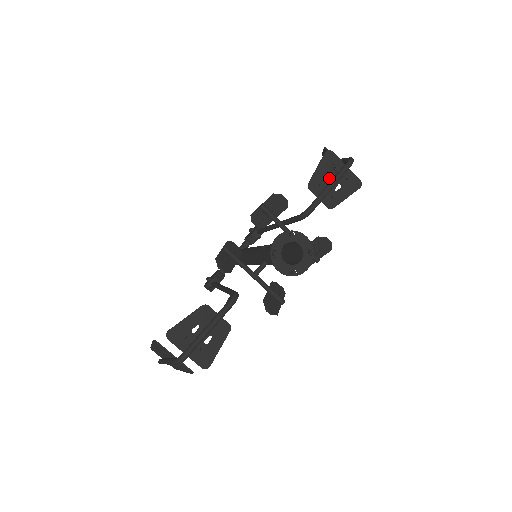
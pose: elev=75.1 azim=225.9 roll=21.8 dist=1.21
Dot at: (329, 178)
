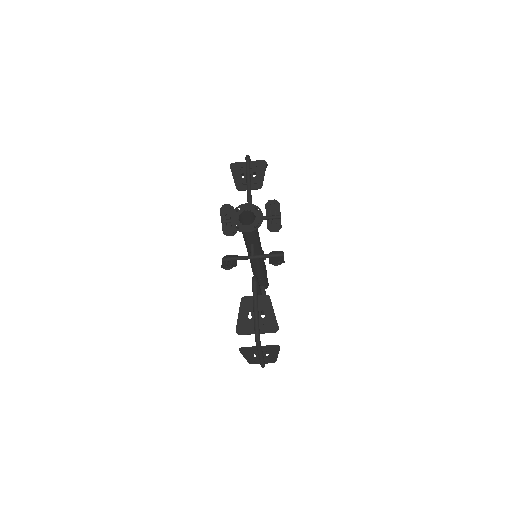
Dot at: (245, 176)
